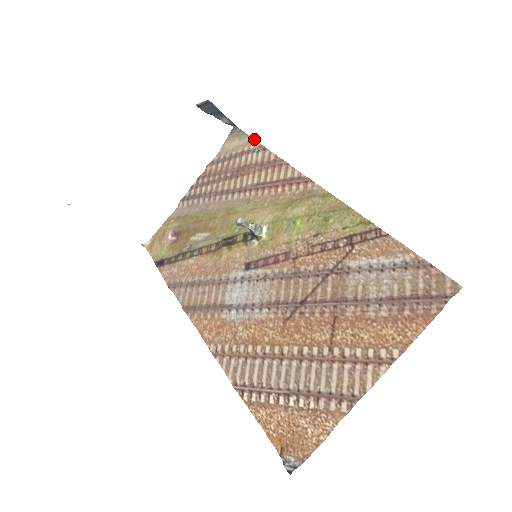
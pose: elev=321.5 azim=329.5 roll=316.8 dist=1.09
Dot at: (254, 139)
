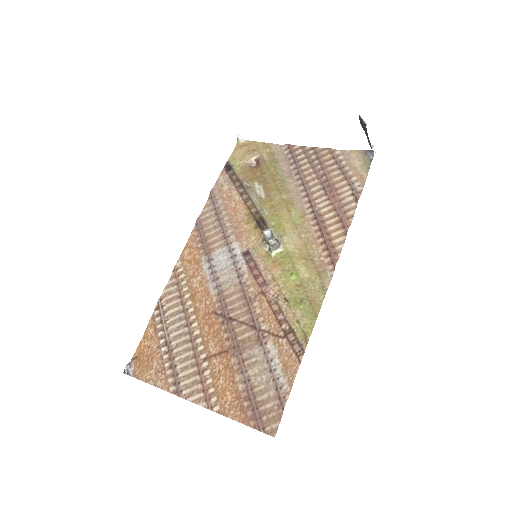
Dot at: occluded
